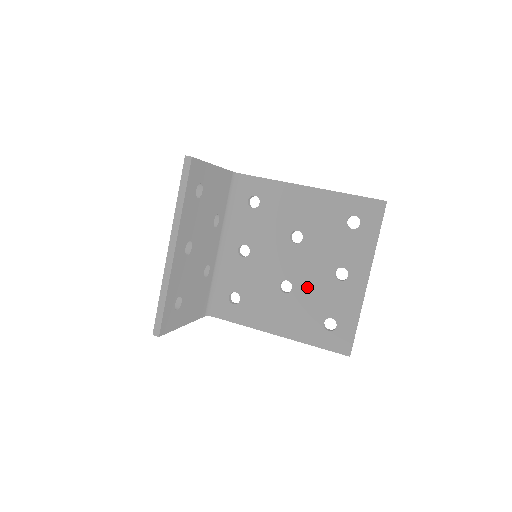
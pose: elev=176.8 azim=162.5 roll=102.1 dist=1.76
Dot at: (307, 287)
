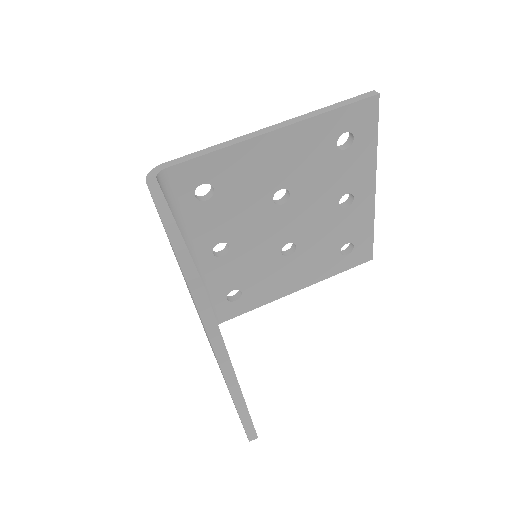
Dot at: (313, 235)
